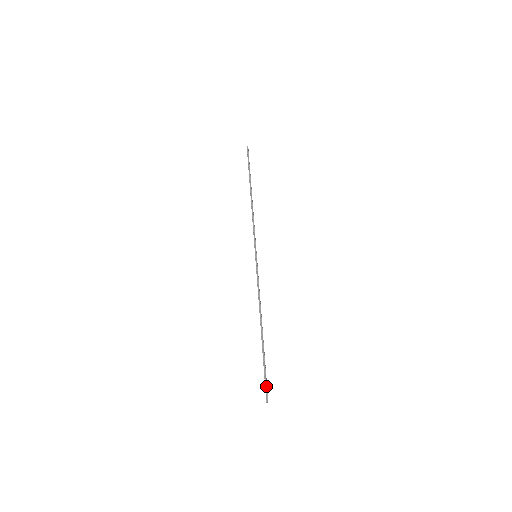
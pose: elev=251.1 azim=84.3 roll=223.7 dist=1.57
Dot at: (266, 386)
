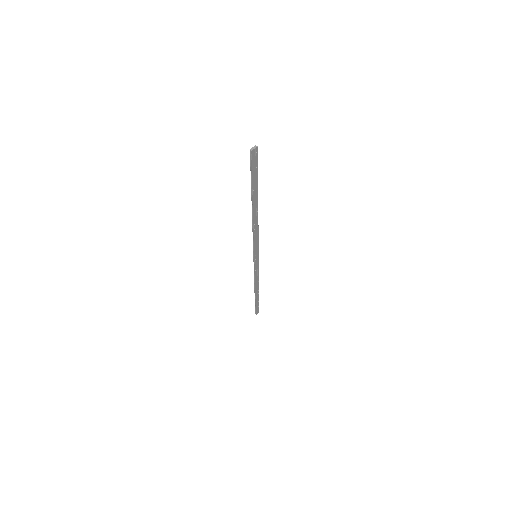
Dot at: (257, 160)
